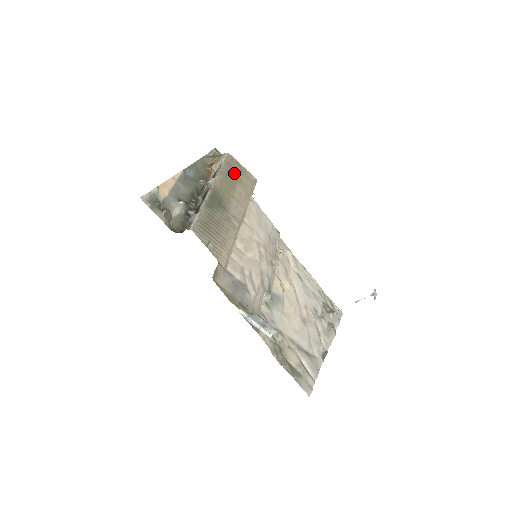
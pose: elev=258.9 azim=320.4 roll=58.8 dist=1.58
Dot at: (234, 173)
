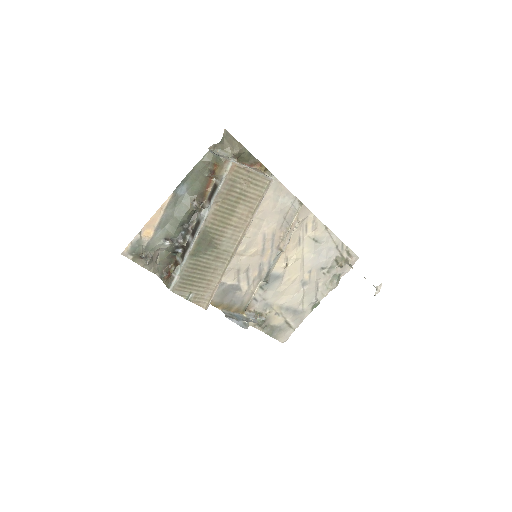
Dot at: (237, 190)
